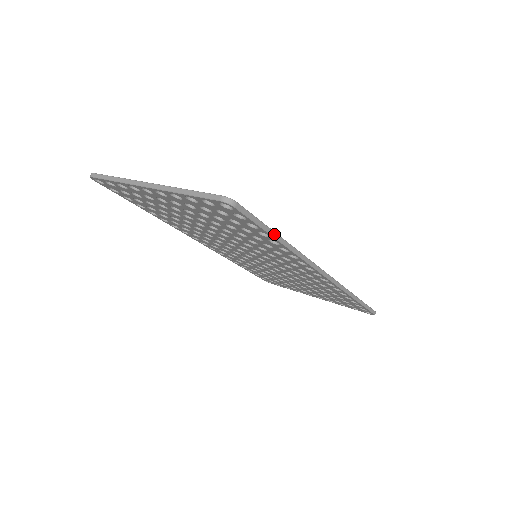
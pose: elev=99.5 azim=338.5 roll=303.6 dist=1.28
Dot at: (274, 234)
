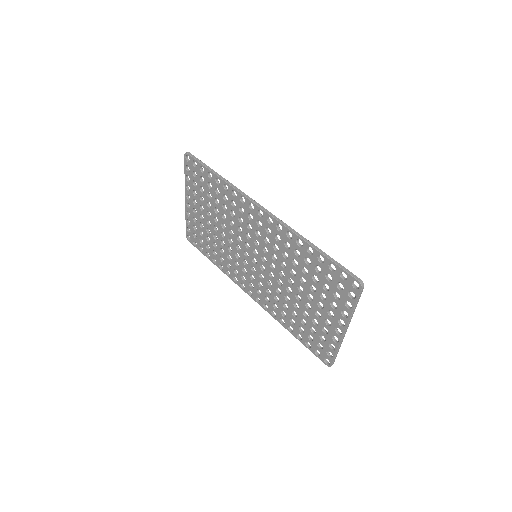
Dot at: (212, 170)
